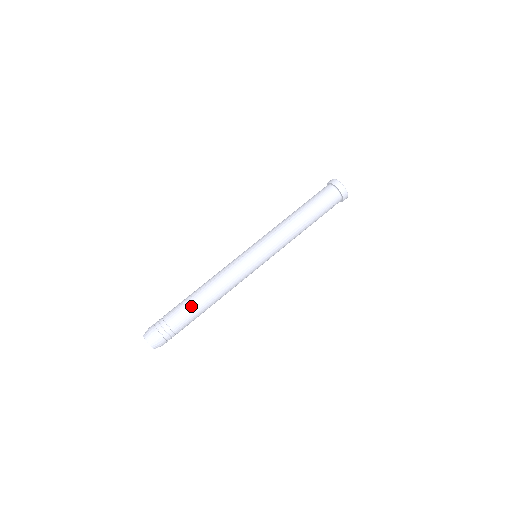
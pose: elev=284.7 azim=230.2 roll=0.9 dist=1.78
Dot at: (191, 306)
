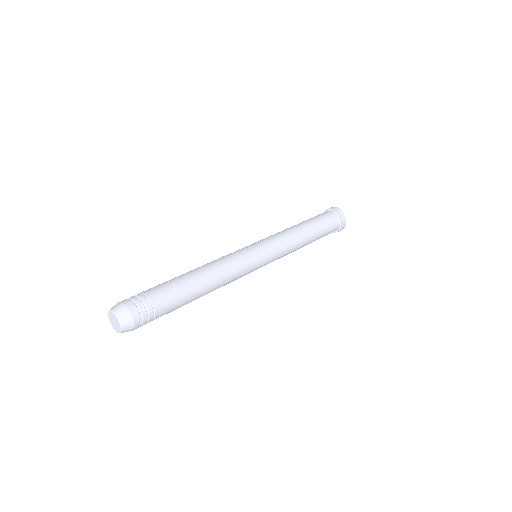
Dot at: (181, 283)
